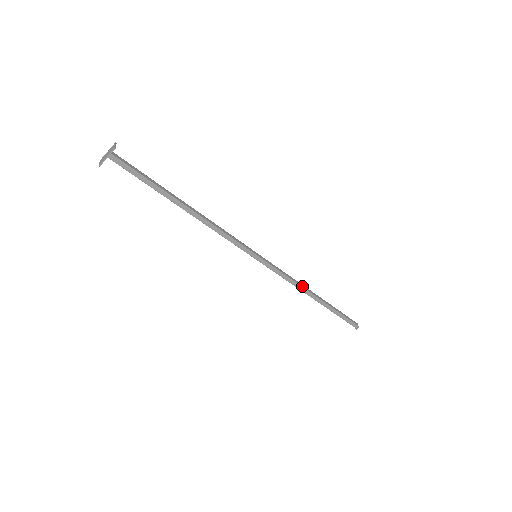
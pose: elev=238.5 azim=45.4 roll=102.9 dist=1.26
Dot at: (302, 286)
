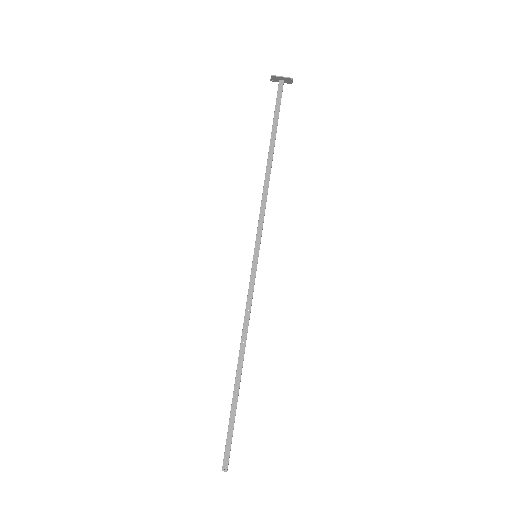
Dot at: occluded
